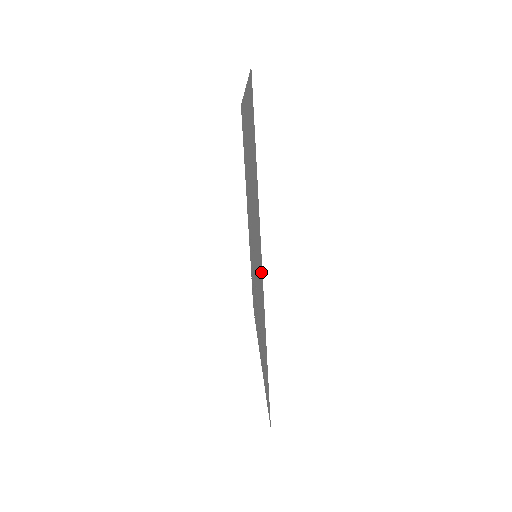
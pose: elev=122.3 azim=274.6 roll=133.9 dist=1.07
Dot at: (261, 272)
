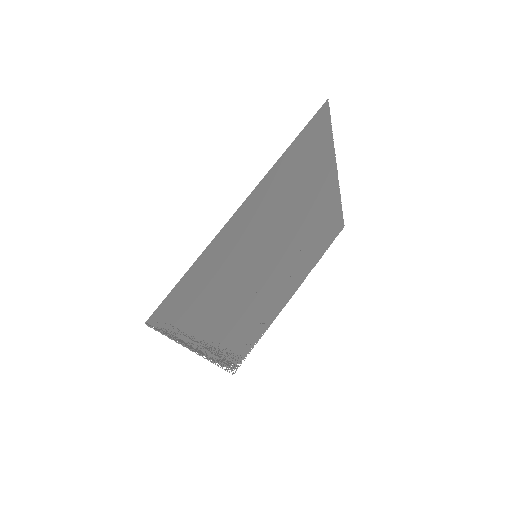
Dot at: (240, 216)
